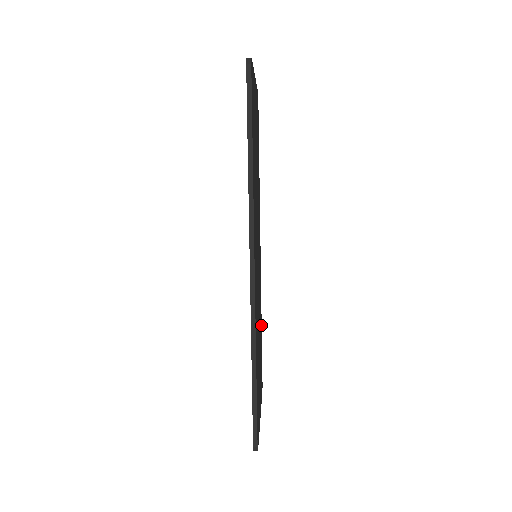
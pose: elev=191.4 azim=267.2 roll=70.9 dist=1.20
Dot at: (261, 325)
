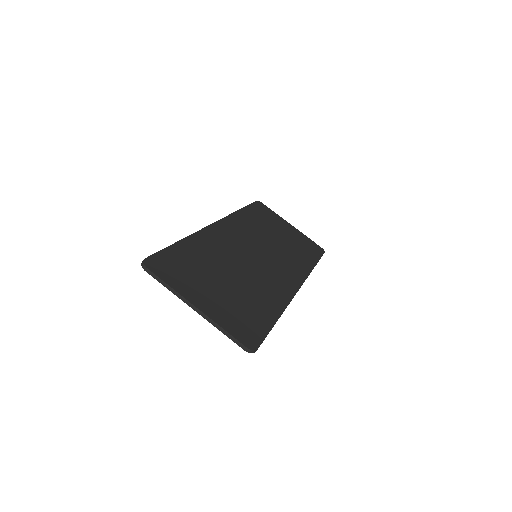
Dot at: (276, 315)
